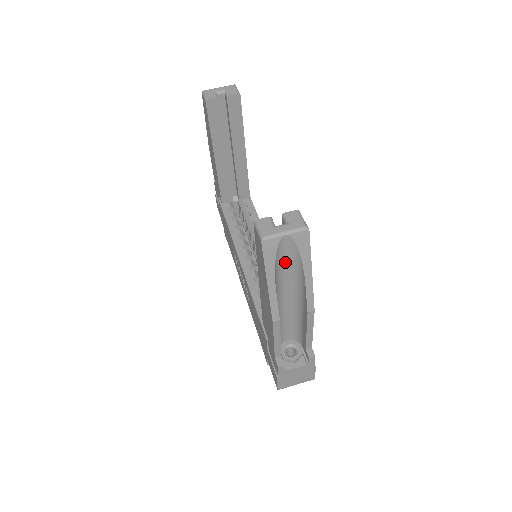
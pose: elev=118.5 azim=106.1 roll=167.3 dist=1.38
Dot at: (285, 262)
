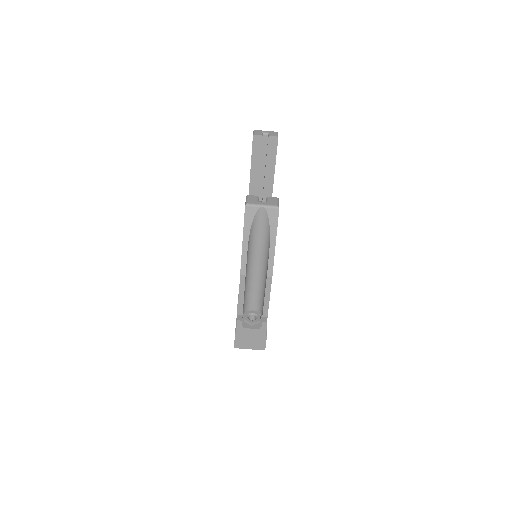
Dot at: (259, 231)
